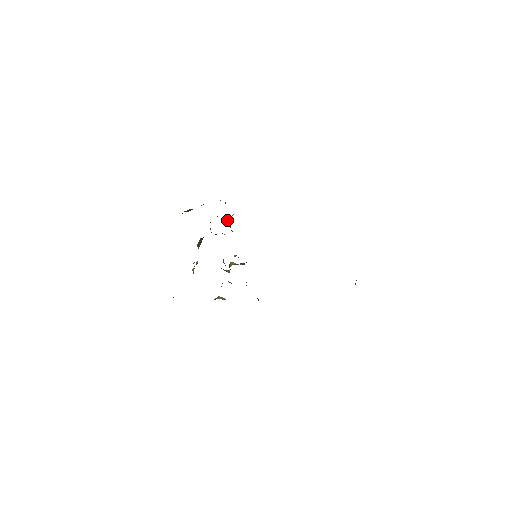
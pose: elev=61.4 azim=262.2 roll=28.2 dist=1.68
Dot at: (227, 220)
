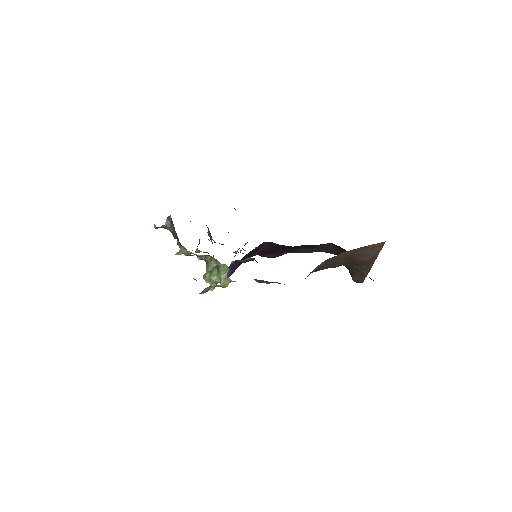
Dot at: (234, 256)
